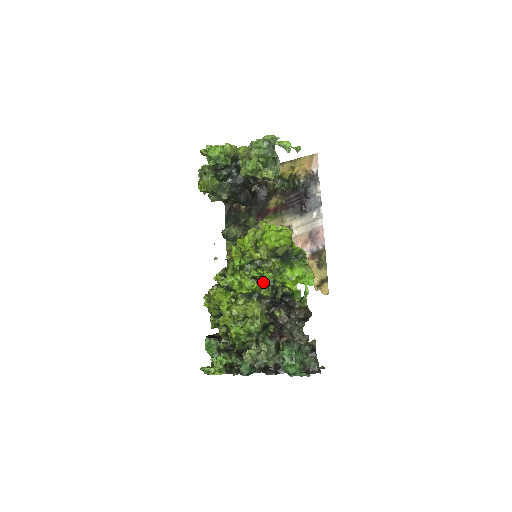
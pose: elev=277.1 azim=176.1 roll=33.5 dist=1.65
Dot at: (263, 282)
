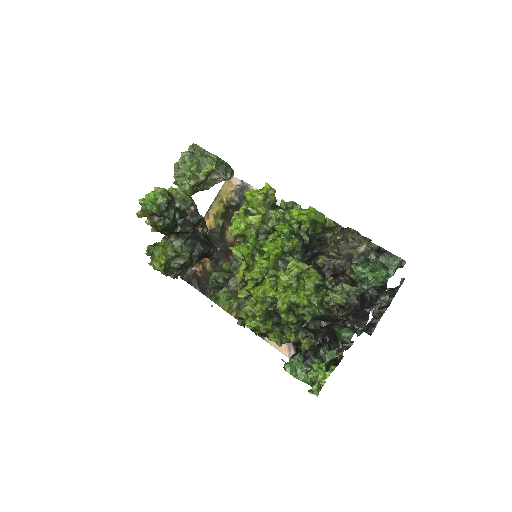
Dot at: (282, 233)
